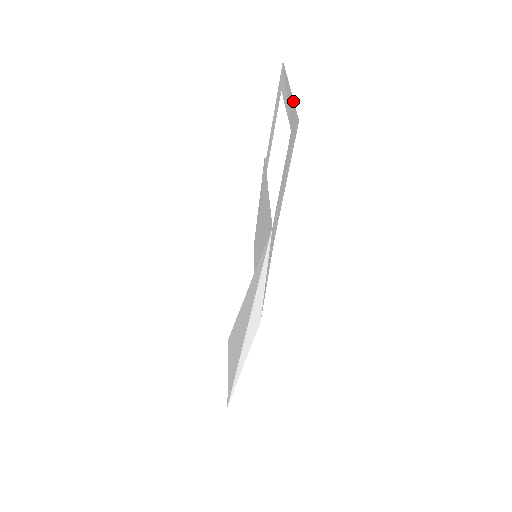
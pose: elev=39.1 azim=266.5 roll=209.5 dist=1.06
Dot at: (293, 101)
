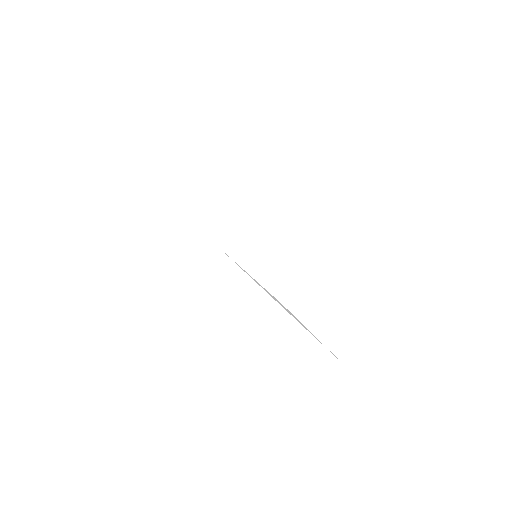
Dot at: occluded
